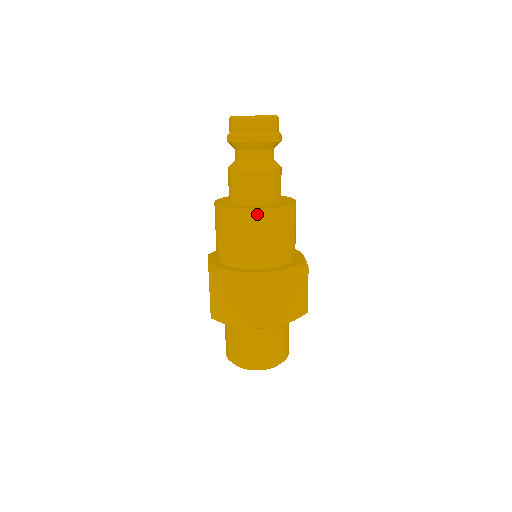
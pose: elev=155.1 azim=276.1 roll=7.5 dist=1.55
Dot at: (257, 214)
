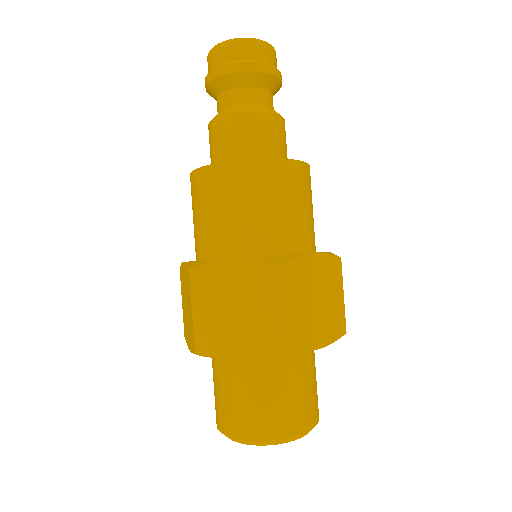
Dot at: (201, 175)
